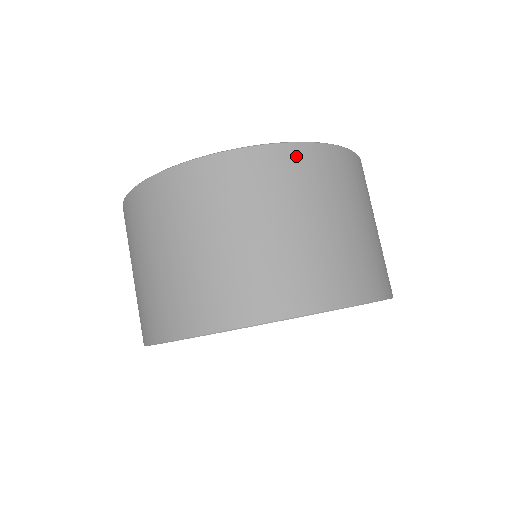
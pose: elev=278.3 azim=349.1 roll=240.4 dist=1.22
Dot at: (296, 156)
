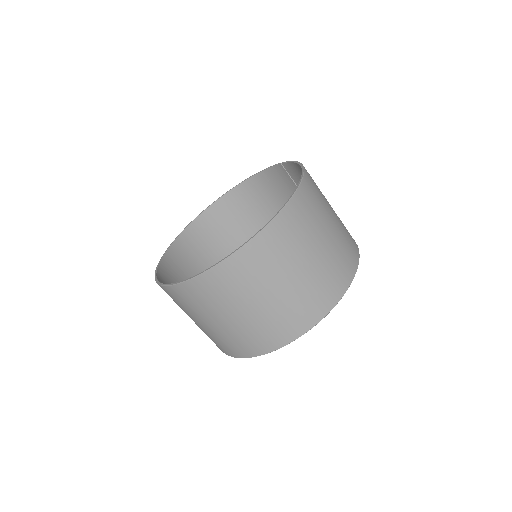
Dot at: (224, 272)
